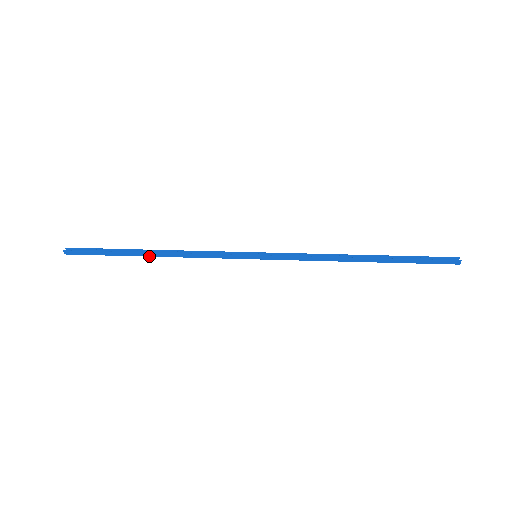
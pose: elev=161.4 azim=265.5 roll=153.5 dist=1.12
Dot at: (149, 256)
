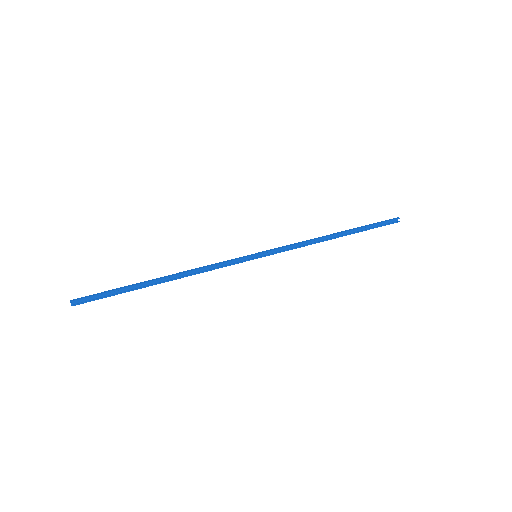
Dot at: (161, 282)
